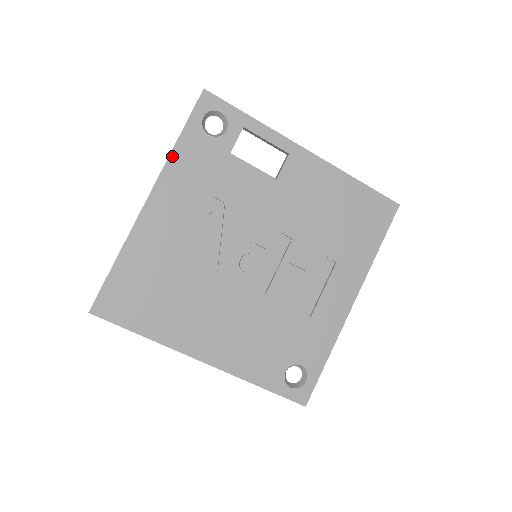
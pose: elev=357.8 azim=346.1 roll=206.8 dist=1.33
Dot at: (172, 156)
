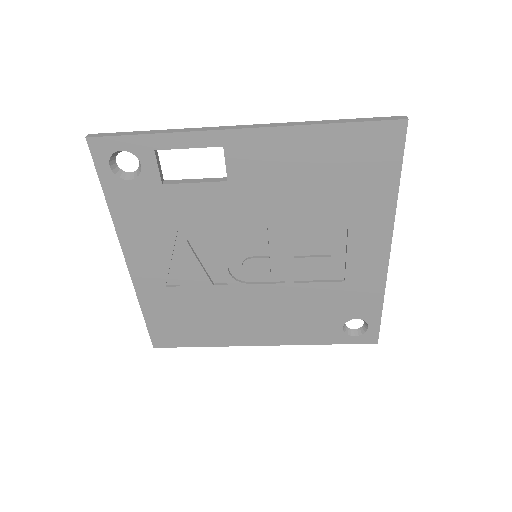
Dot at: (114, 218)
